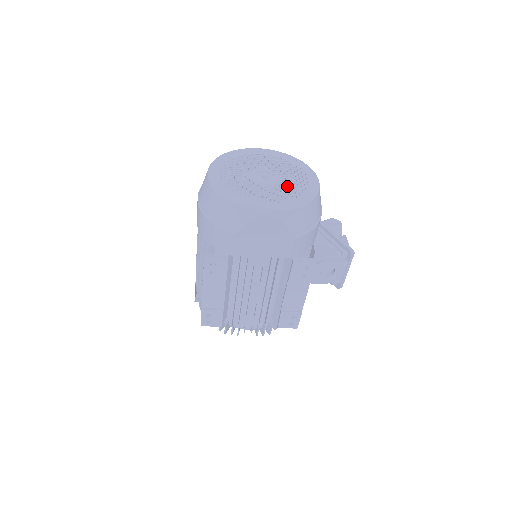
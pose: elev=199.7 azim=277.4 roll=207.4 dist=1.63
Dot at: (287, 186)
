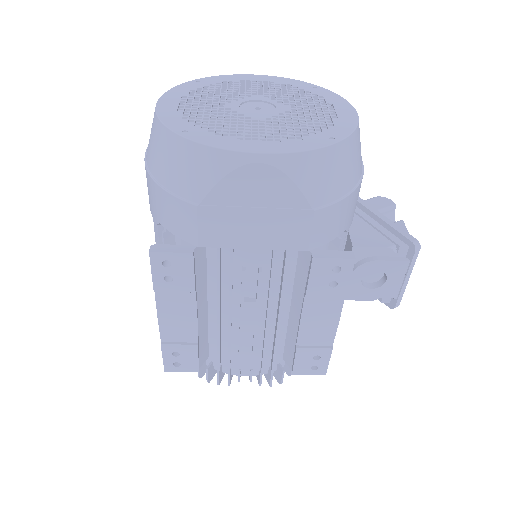
Dot at: (298, 119)
